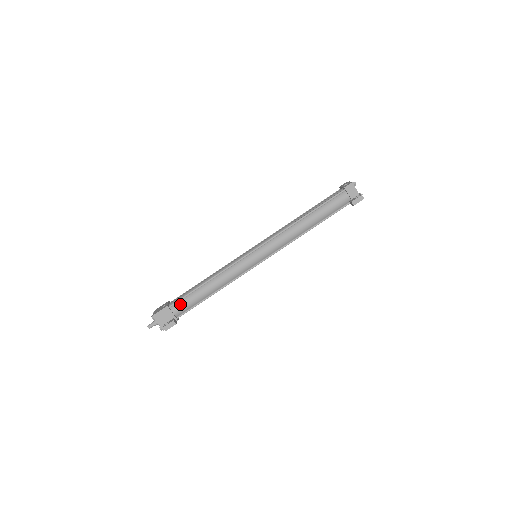
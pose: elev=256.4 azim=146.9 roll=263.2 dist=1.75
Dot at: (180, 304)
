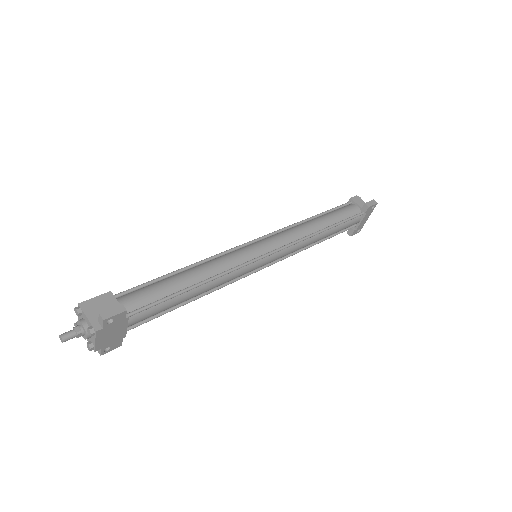
Dot at: (135, 294)
